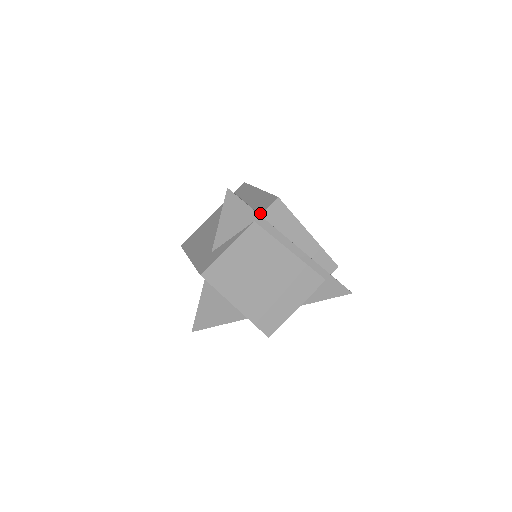
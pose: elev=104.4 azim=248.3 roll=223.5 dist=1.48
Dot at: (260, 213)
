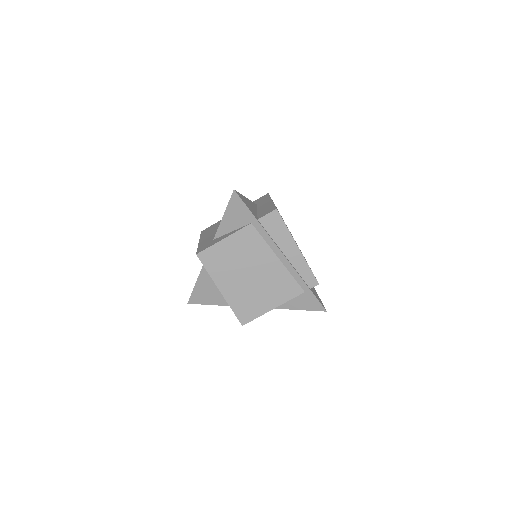
Dot at: (258, 218)
